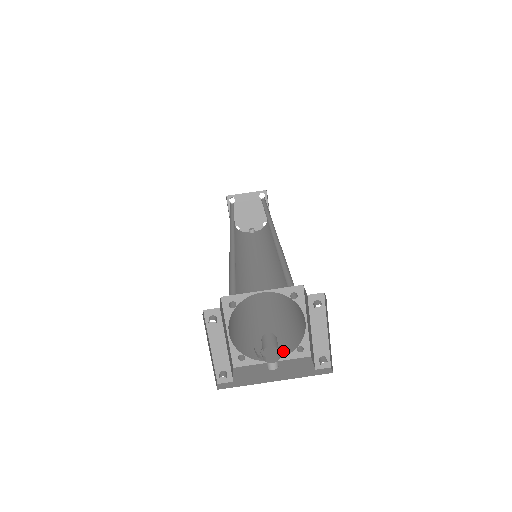
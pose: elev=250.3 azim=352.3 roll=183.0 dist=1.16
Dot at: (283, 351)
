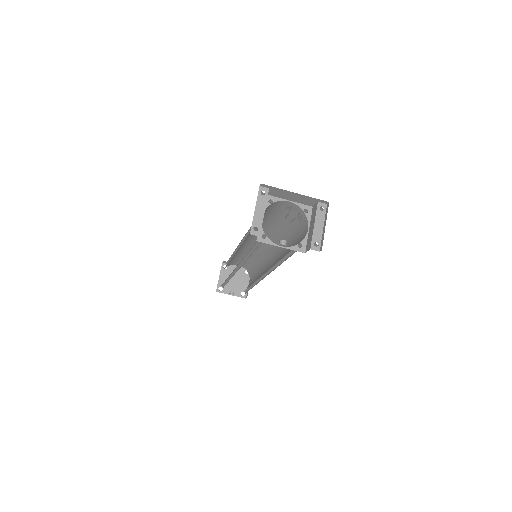
Dot at: occluded
